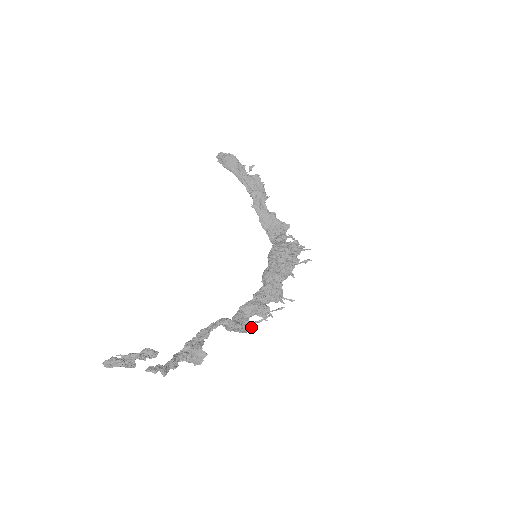
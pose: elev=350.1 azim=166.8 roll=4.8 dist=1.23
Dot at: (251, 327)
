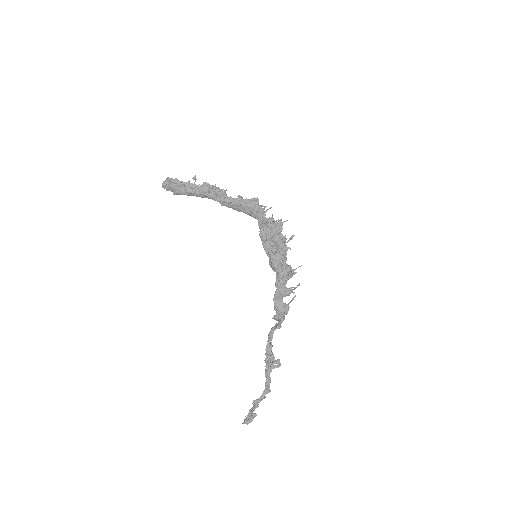
Dot at: (289, 307)
